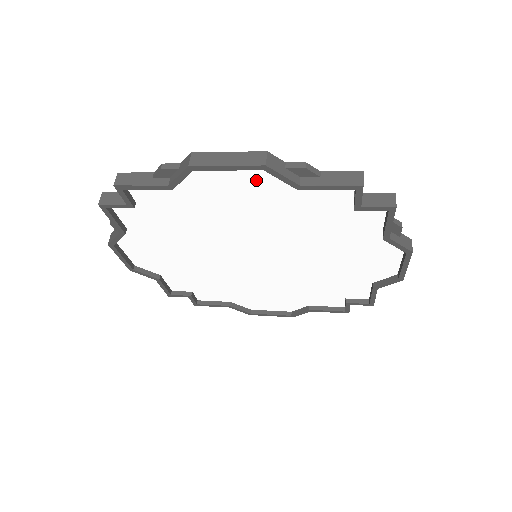
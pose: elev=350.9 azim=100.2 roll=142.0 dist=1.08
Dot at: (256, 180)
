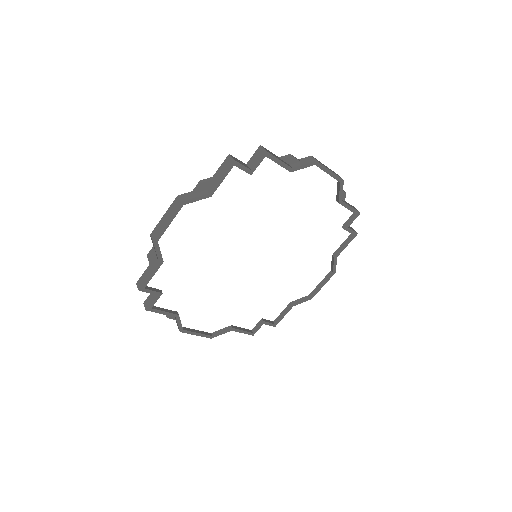
Dot at: (325, 189)
